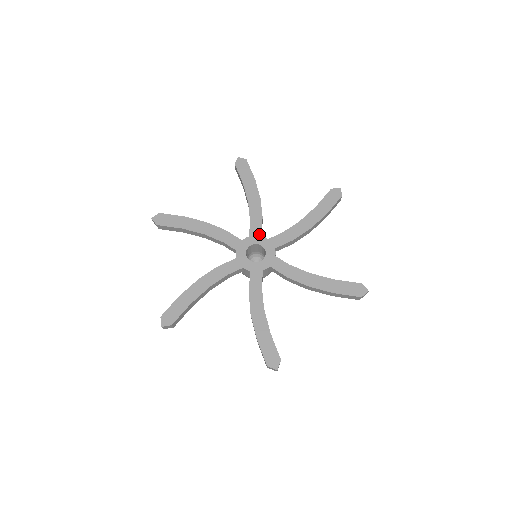
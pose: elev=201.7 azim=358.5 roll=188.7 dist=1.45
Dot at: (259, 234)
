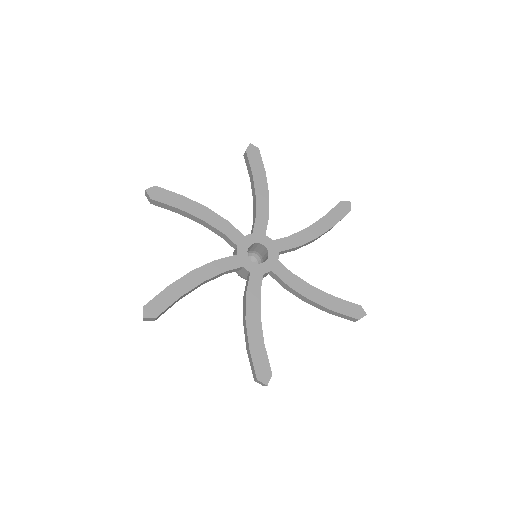
Dot at: (242, 236)
